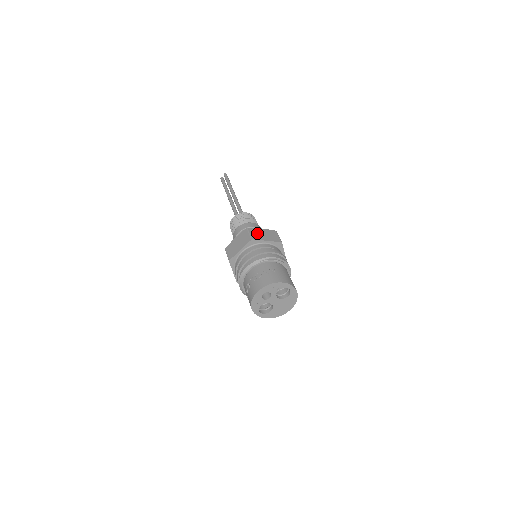
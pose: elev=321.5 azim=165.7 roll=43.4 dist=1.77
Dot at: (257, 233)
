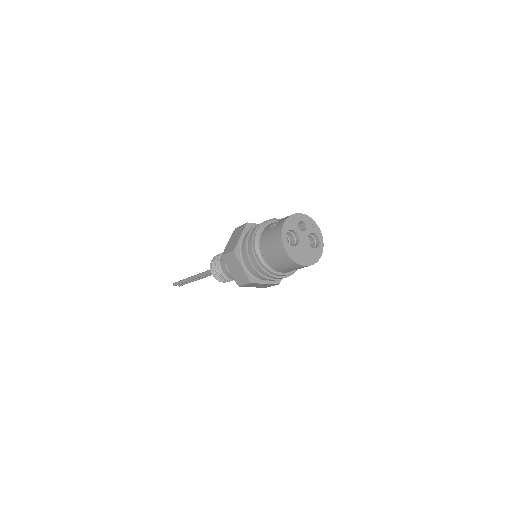
Dot at: occluded
